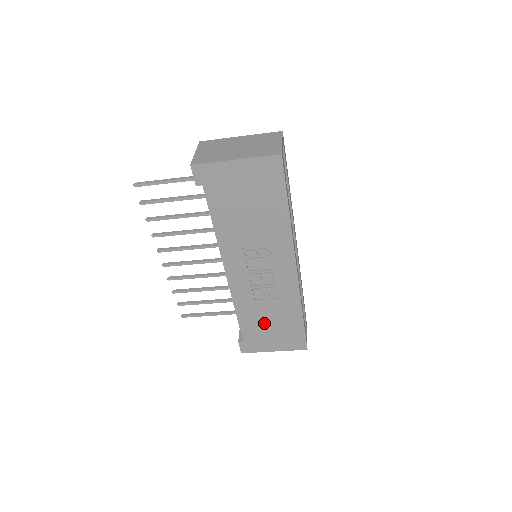
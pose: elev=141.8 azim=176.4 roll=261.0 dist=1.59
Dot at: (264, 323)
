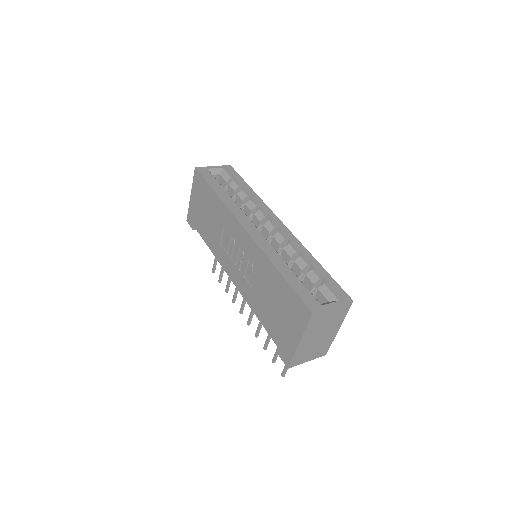
Dot at: (271, 309)
